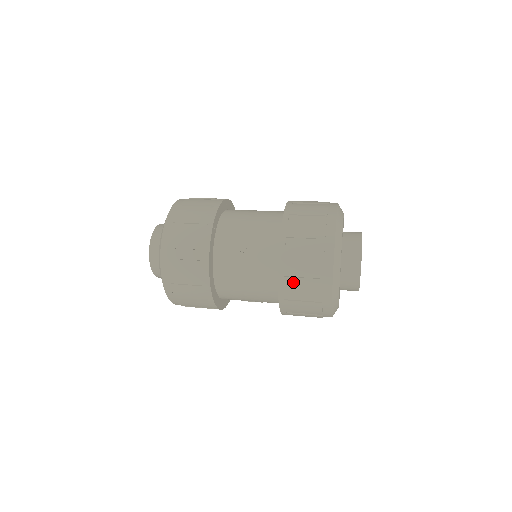
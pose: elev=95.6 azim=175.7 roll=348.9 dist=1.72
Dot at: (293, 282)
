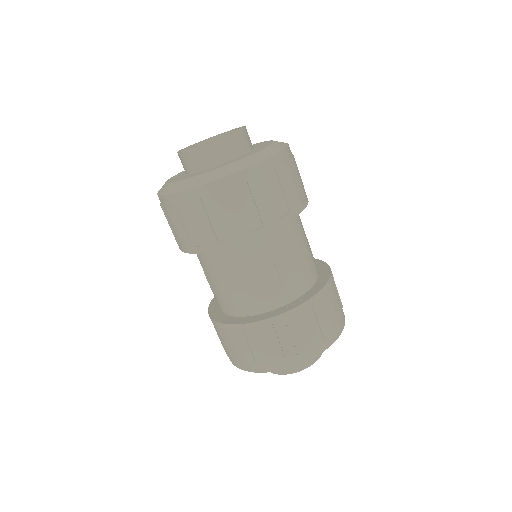
Dot at: (270, 334)
